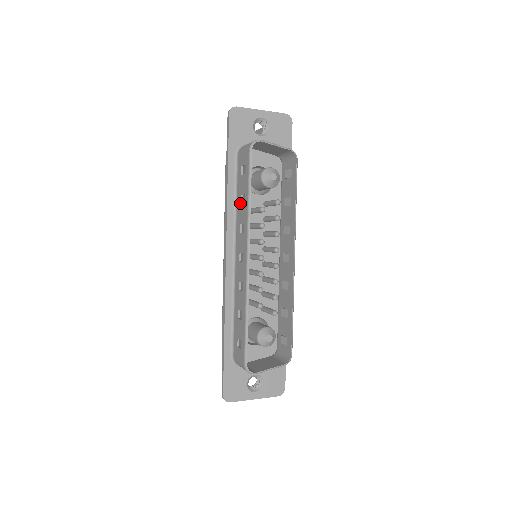
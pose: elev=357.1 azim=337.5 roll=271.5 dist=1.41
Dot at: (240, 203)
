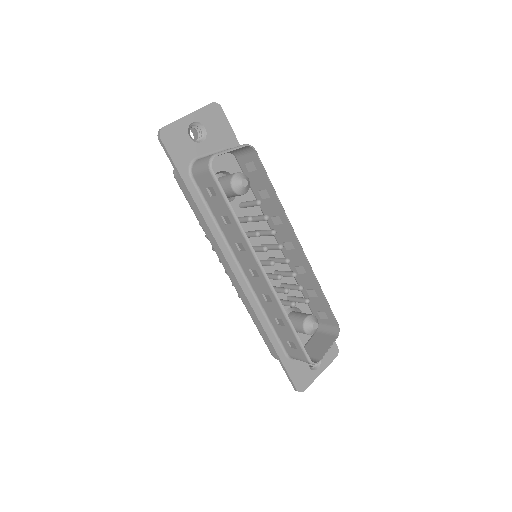
Dot at: (224, 224)
